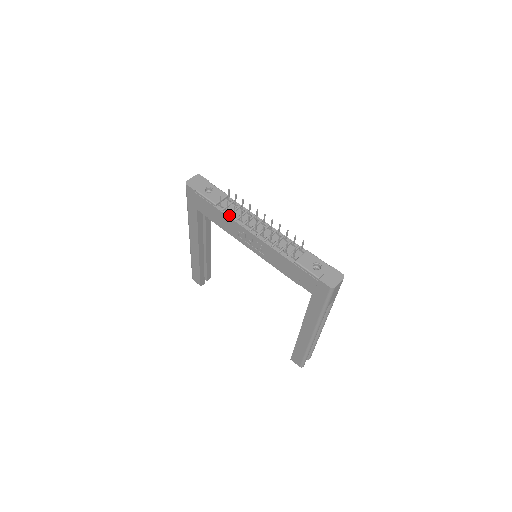
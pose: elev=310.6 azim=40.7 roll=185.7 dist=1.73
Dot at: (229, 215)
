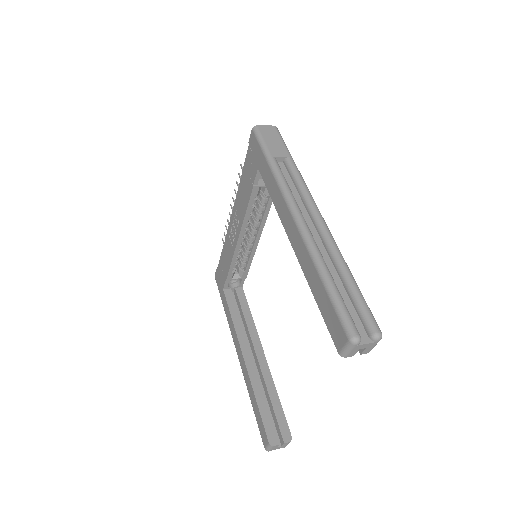
Dot at: occluded
